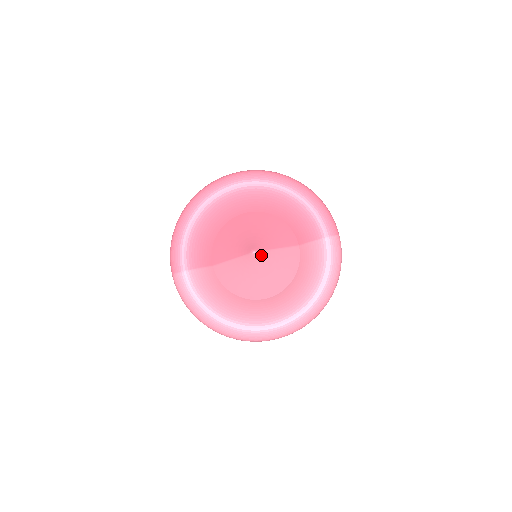
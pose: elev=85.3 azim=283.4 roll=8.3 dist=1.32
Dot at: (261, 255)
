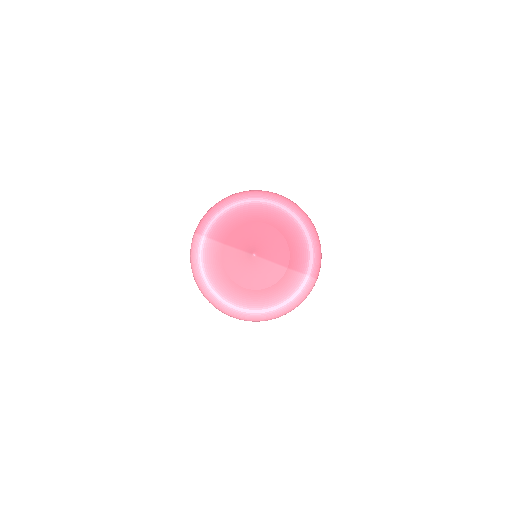
Dot at: (258, 259)
